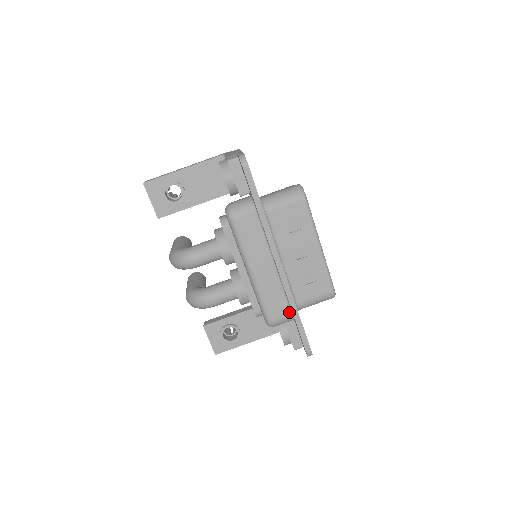
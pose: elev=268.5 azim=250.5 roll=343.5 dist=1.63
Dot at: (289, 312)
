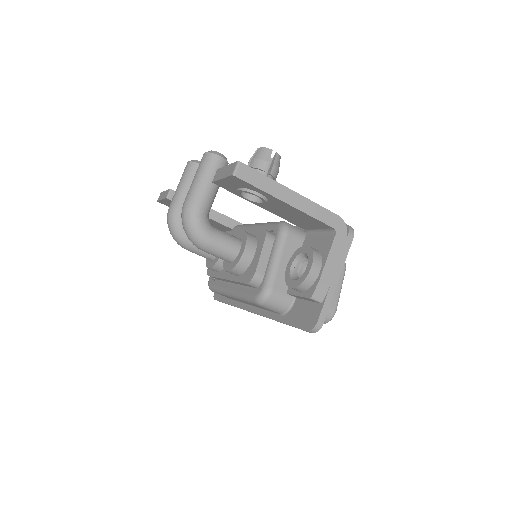
Dot at: (230, 298)
